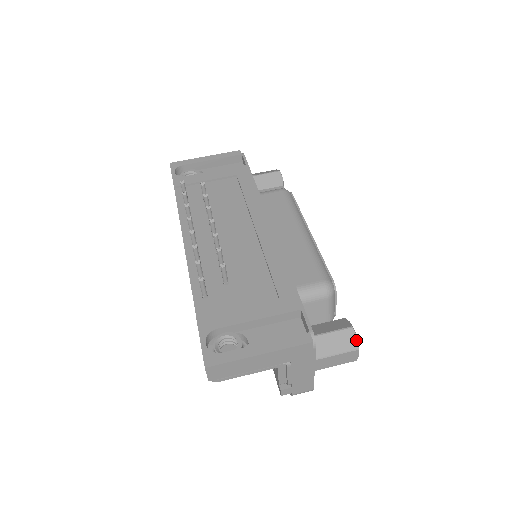
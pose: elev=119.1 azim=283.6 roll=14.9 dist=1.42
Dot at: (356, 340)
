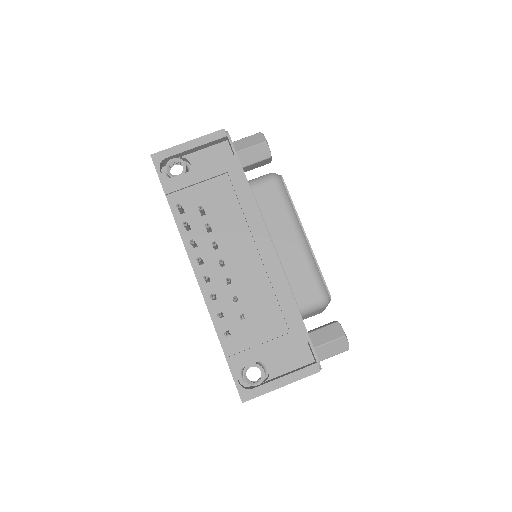
Dot at: (348, 344)
